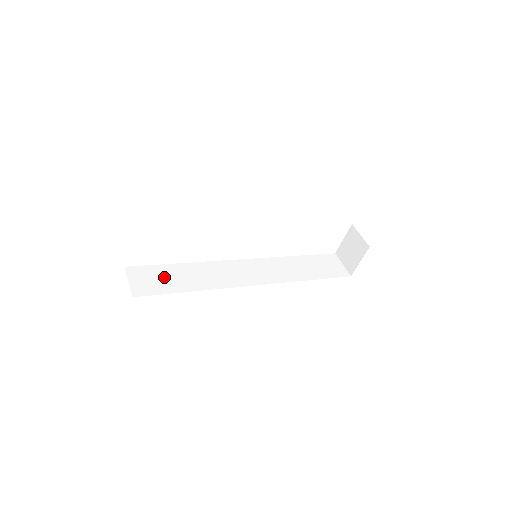
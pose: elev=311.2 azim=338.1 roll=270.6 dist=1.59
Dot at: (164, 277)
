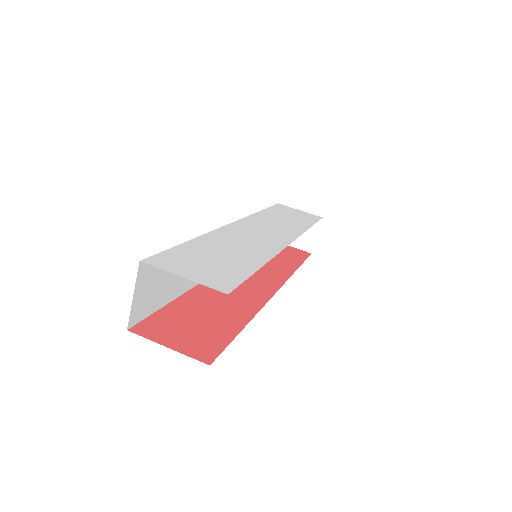
Dot at: (168, 275)
